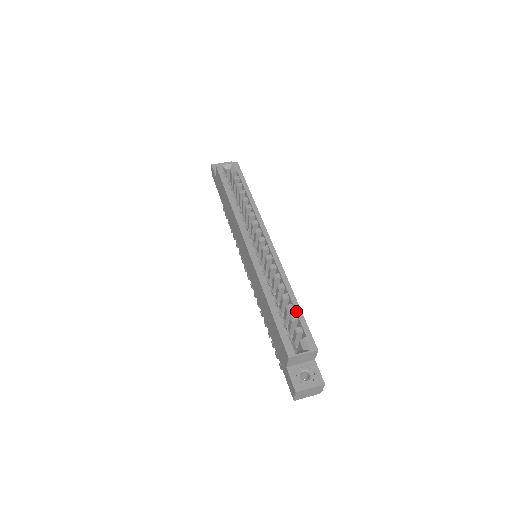
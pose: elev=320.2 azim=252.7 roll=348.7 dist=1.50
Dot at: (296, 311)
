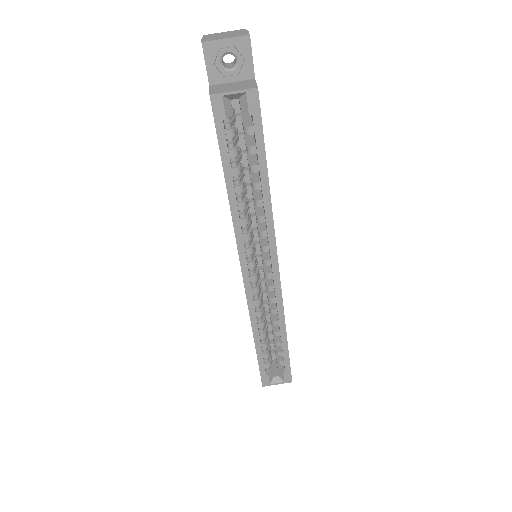
Dot at: (283, 352)
